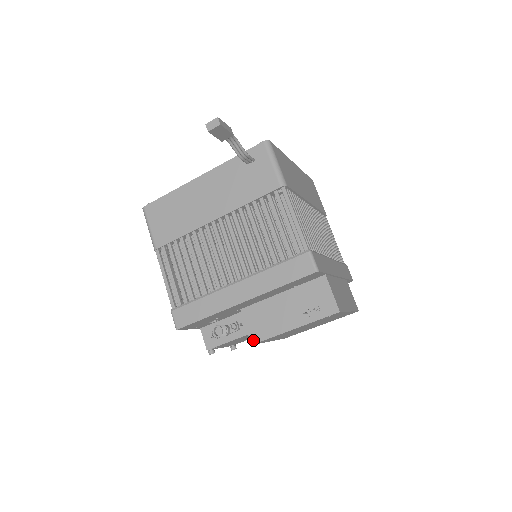
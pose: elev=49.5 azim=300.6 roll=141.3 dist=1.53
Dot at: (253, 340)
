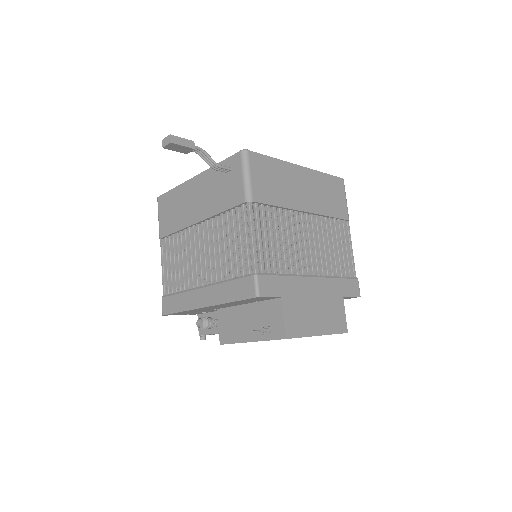
Dot at: (221, 341)
